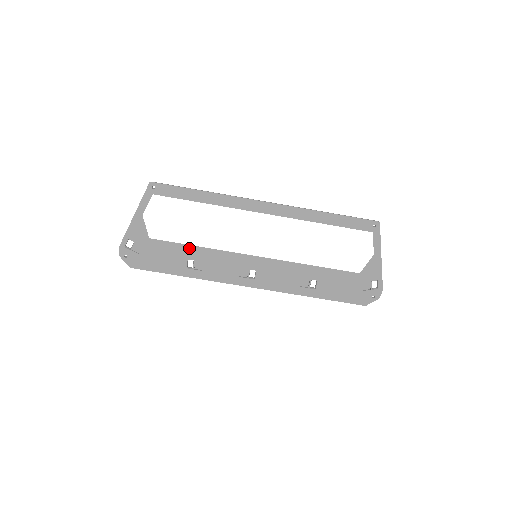
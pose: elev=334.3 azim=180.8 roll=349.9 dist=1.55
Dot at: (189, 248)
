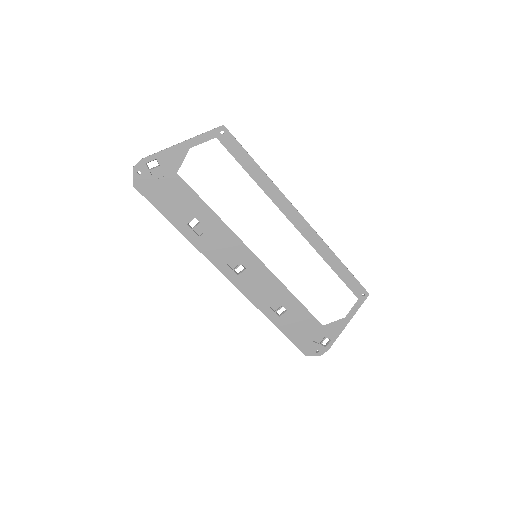
Dot at: (206, 208)
